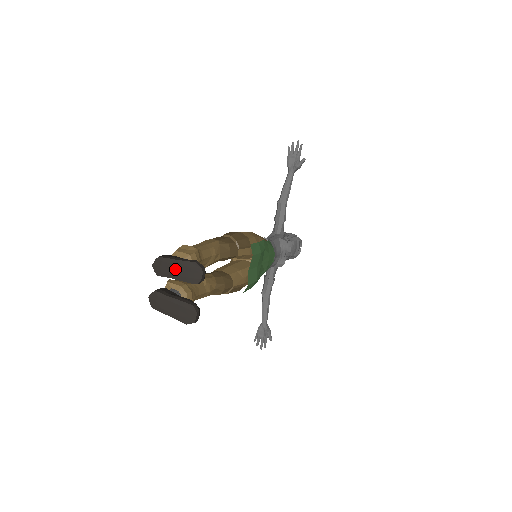
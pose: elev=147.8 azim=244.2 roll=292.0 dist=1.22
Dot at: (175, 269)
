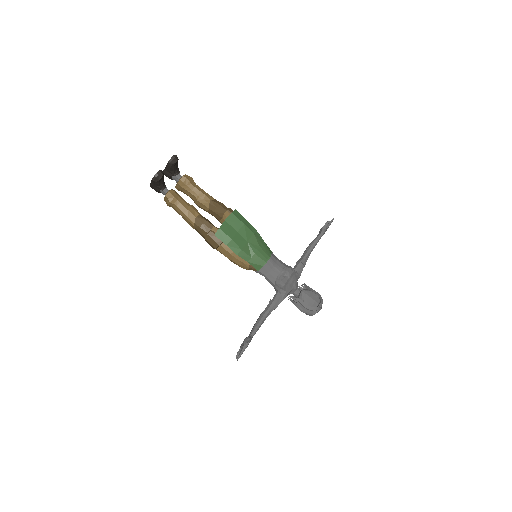
Dot at: occluded
